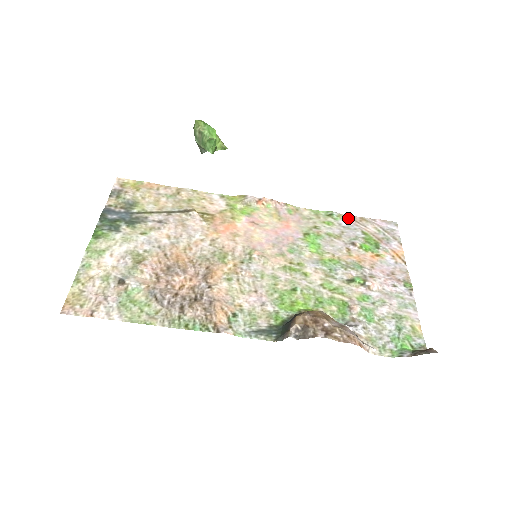
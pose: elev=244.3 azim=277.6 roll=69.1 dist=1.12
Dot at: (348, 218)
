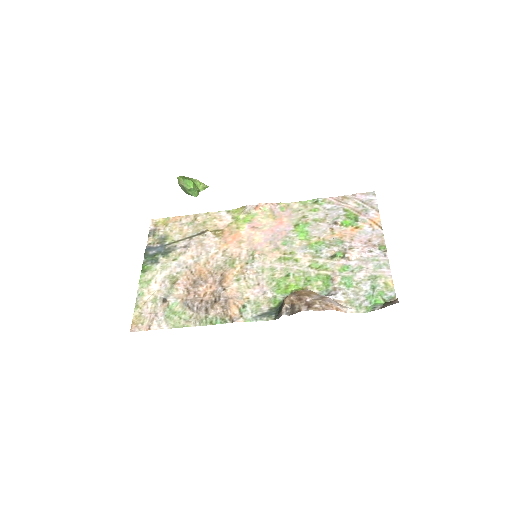
Dot at: (331, 200)
